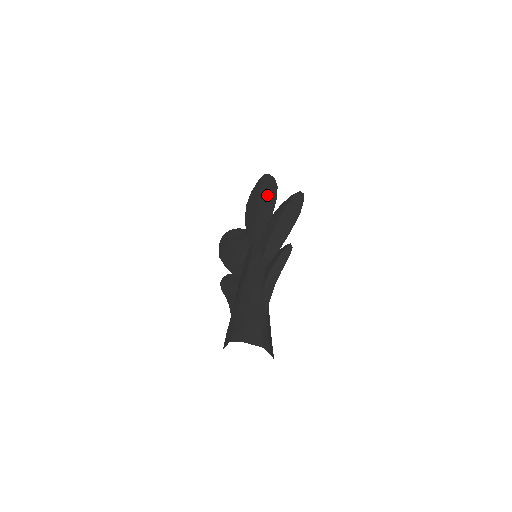
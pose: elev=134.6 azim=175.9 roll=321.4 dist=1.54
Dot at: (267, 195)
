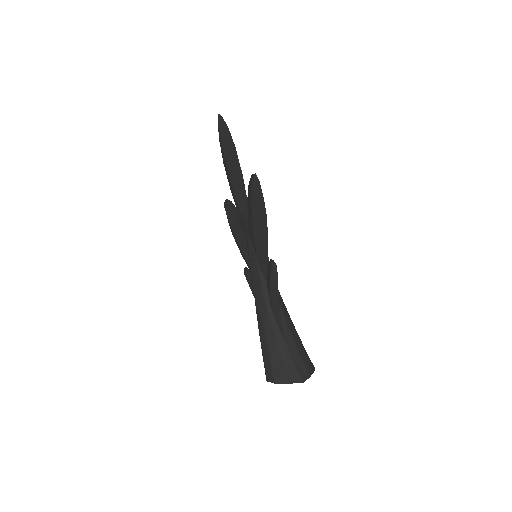
Dot at: (232, 164)
